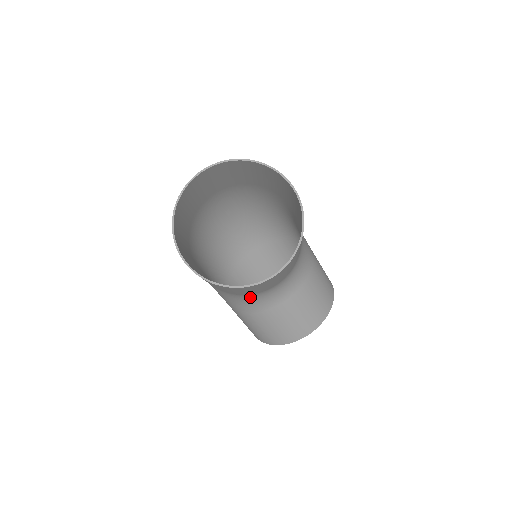
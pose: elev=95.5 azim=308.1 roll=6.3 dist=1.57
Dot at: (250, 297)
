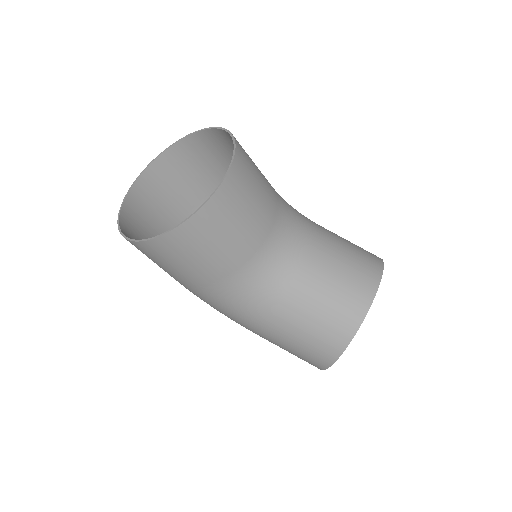
Dot at: (252, 277)
